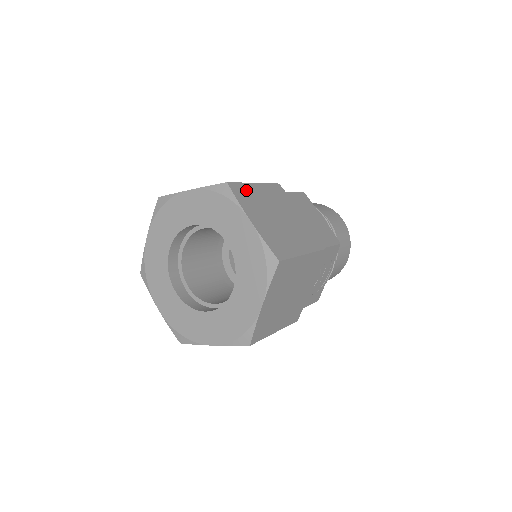
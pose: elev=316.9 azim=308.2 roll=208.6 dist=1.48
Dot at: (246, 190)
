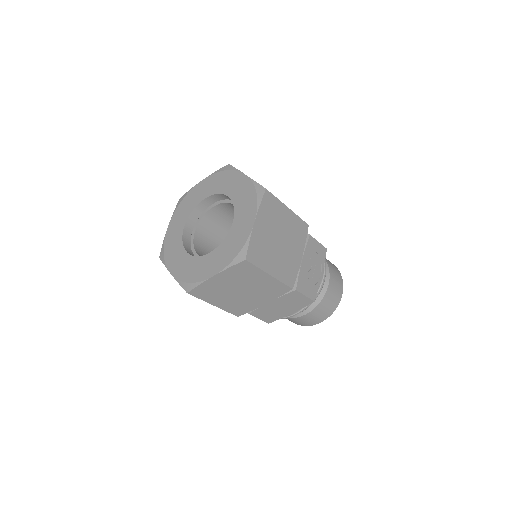
Dot at: occluded
